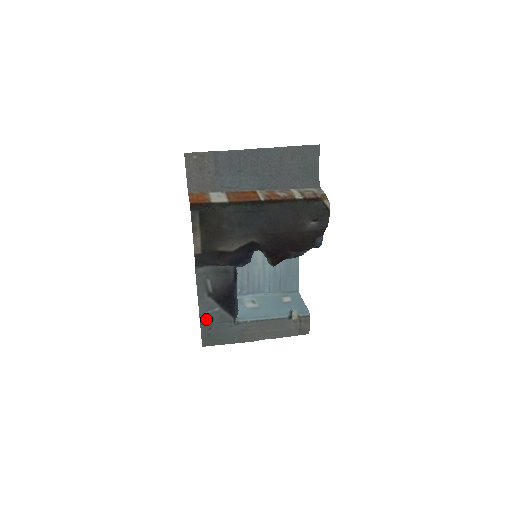
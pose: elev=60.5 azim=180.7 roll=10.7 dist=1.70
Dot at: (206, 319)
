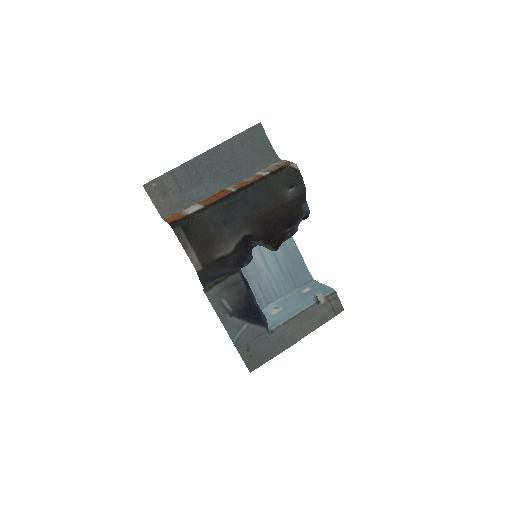
Dot at: (240, 342)
